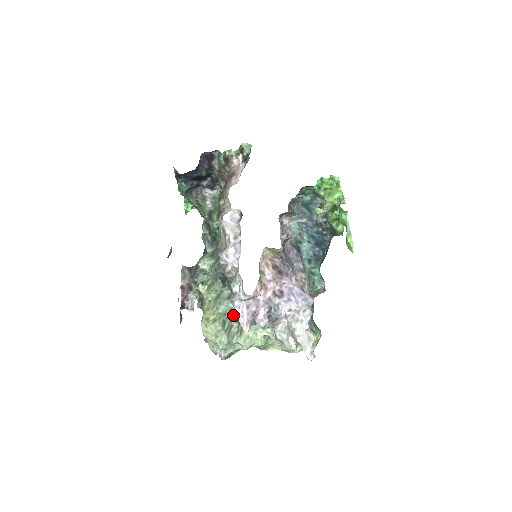
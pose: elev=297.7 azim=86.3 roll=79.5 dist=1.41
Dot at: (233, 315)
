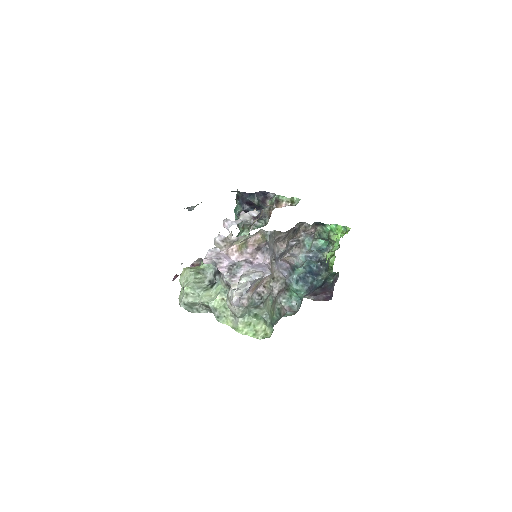
Dot at: (209, 275)
